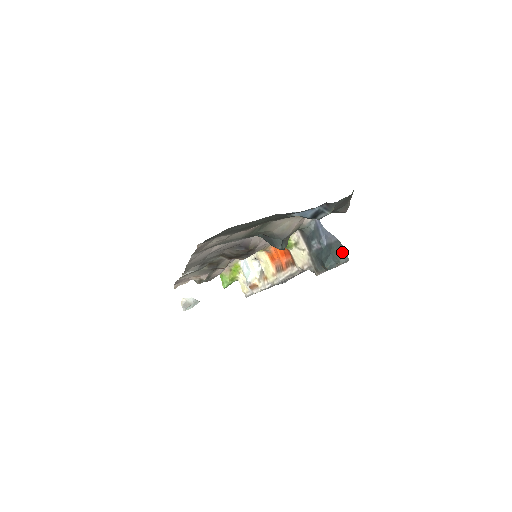
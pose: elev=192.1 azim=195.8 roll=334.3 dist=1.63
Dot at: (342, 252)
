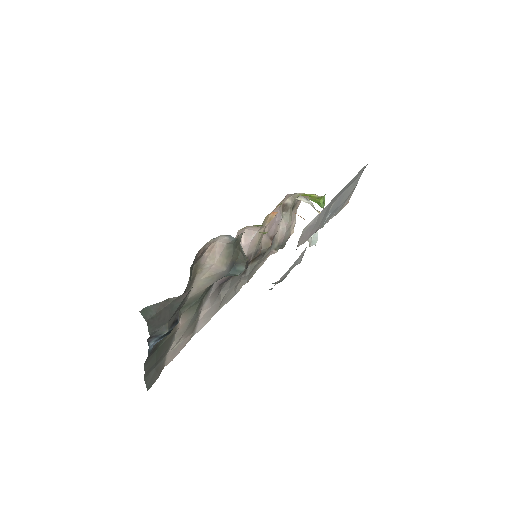
Dot at: occluded
